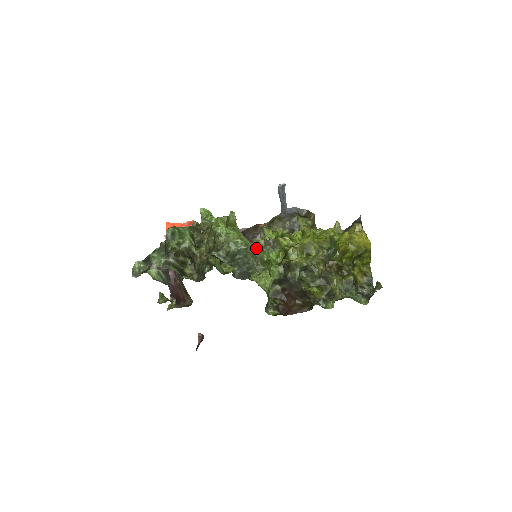
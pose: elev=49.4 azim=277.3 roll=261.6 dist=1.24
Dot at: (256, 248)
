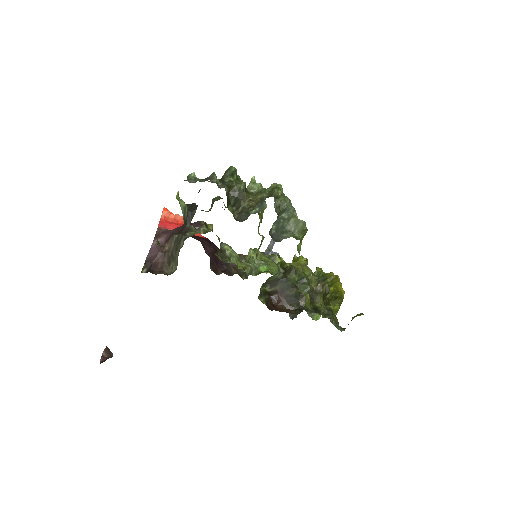
Dot at: occluded
